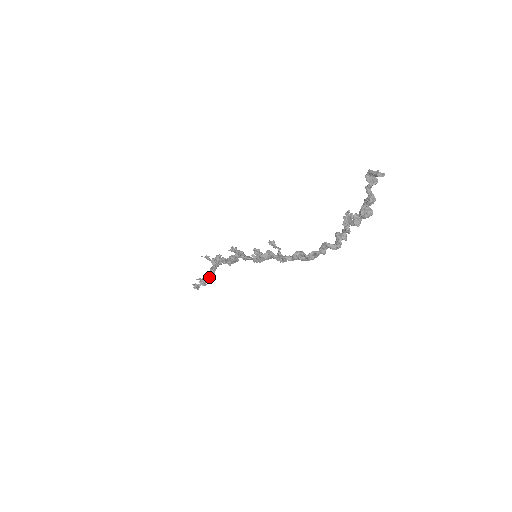
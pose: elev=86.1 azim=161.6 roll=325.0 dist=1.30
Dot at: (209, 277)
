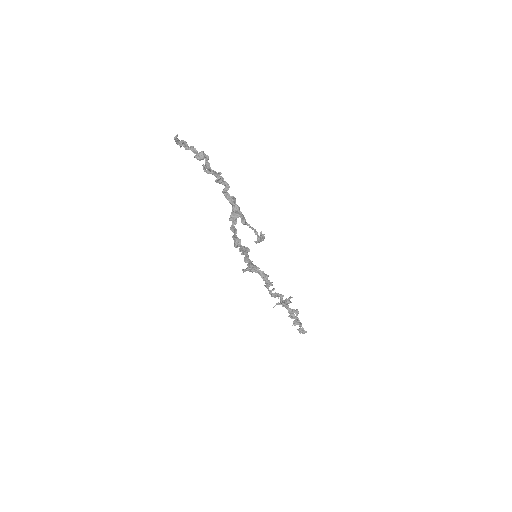
Dot at: (288, 312)
